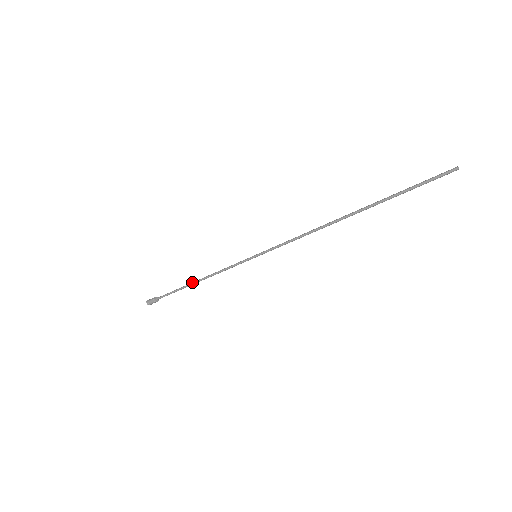
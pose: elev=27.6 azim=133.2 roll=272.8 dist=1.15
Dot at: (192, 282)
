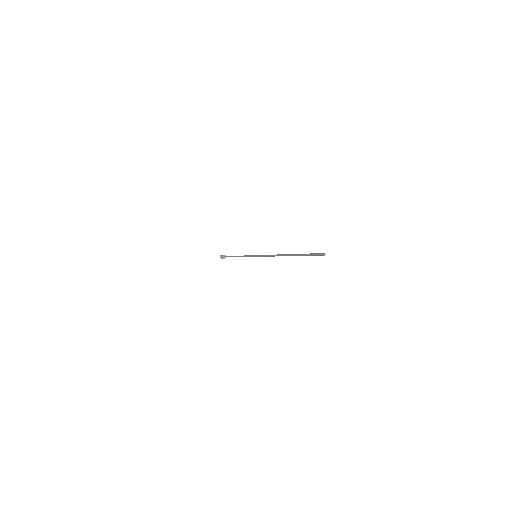
Dot at: (235, 256)
